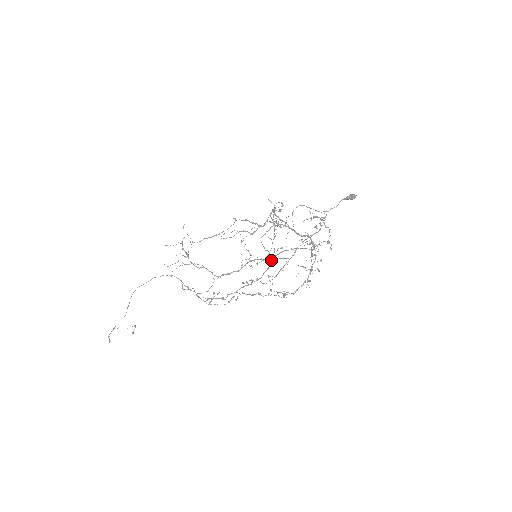
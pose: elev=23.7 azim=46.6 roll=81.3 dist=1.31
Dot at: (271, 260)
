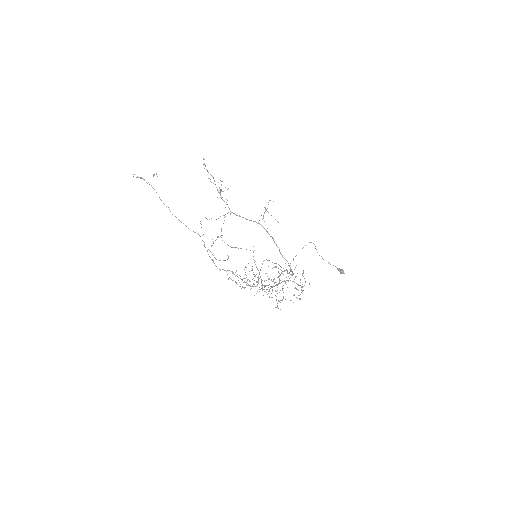
Dot at: occluded
